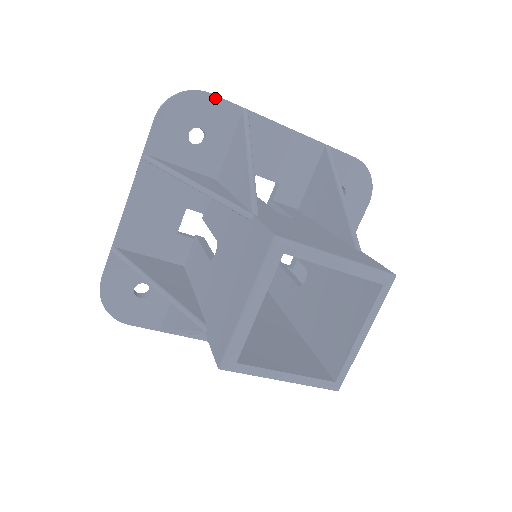
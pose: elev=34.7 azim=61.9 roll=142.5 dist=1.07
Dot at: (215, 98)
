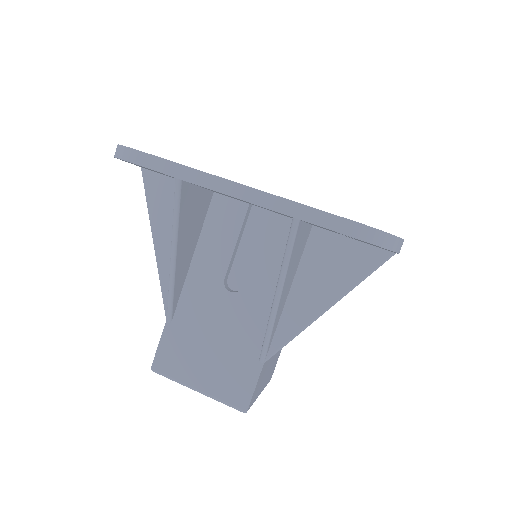
Dot at: occluded
